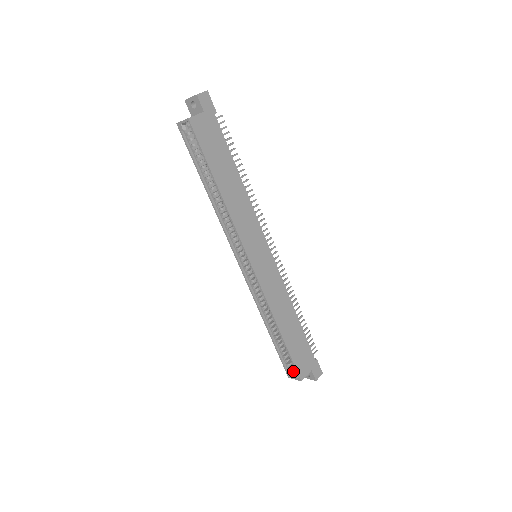
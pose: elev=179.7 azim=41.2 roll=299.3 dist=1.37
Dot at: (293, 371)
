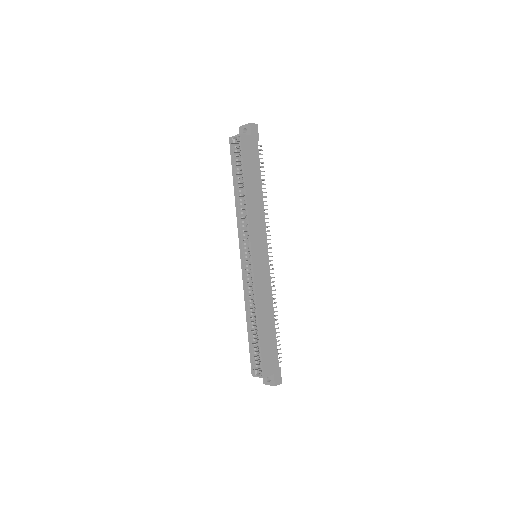
Dot at: (258, 370)
